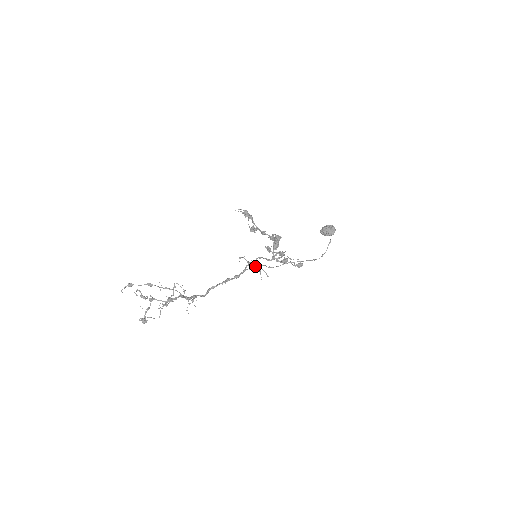
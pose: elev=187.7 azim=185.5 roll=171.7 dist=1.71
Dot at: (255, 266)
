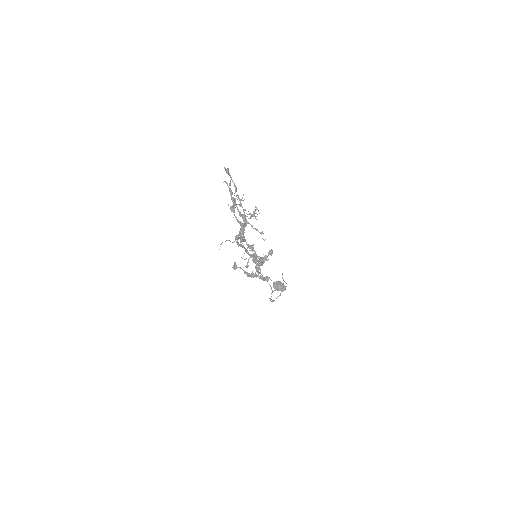
Dot at: occluded
